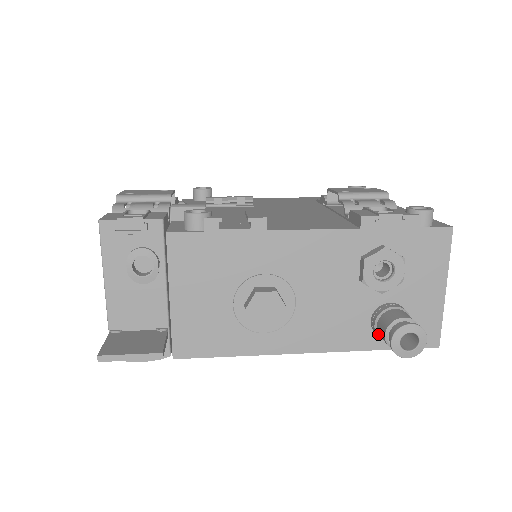
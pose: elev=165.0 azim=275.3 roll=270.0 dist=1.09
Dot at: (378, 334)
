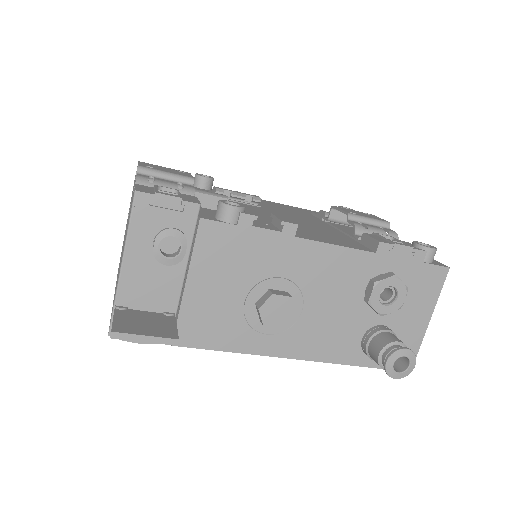
Dot at: (368, 352)
